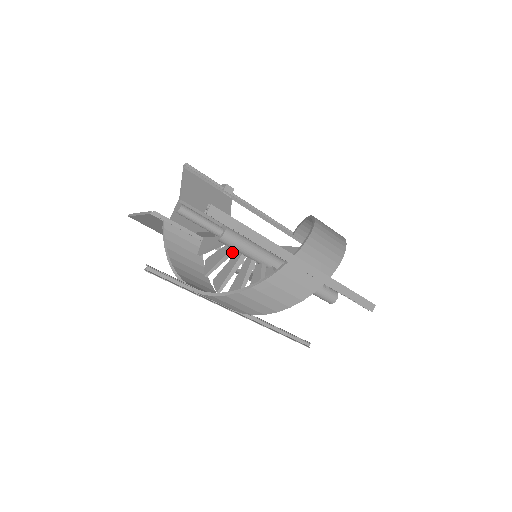
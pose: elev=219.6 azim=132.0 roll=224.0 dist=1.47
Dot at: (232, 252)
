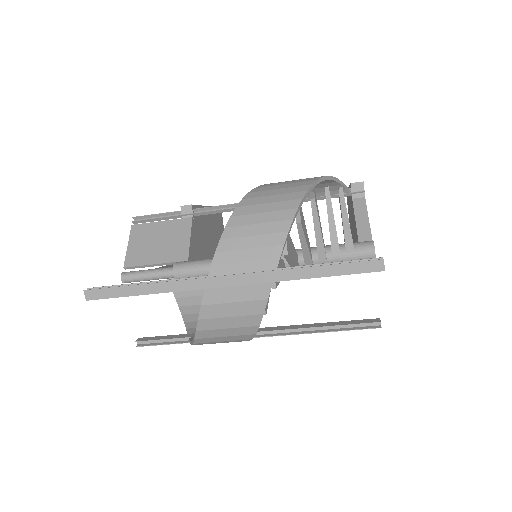
Dot at: occluded
